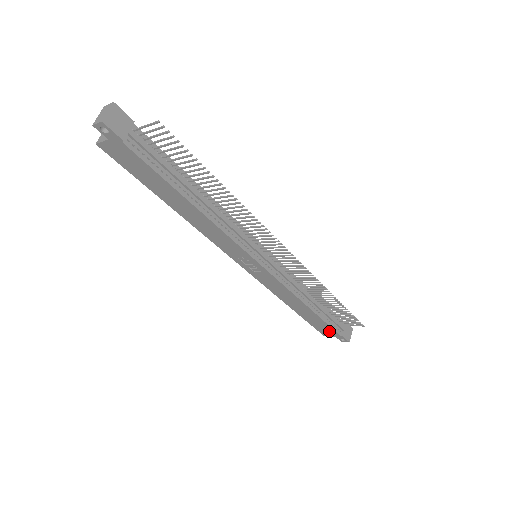
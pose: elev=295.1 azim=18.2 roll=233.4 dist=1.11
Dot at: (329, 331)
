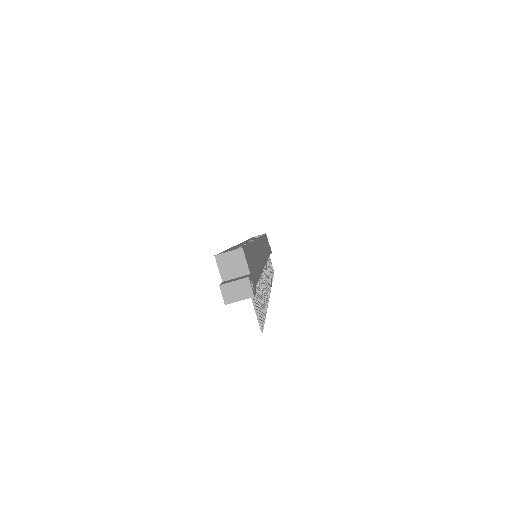
Dot at: occluded
